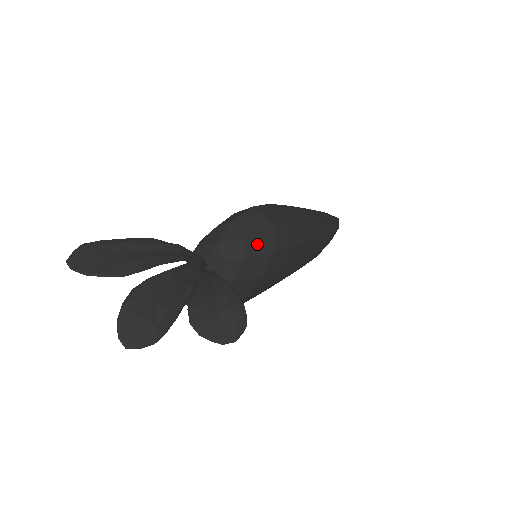
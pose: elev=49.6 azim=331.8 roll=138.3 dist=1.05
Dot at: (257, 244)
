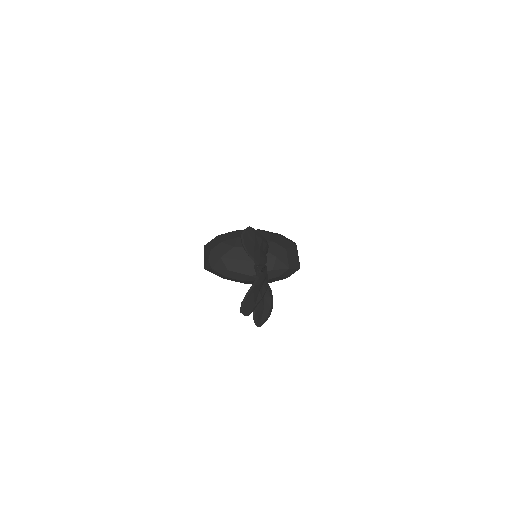
Dot at: (289, 272)
